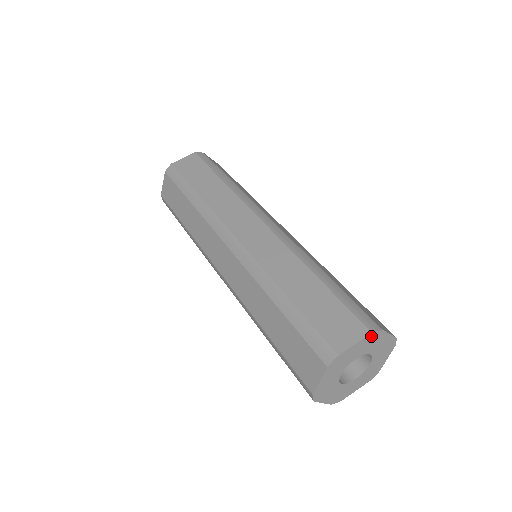
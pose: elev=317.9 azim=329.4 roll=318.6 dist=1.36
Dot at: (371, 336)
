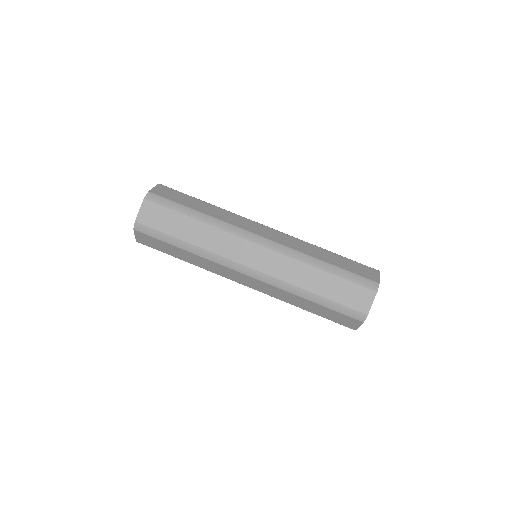
Dot at: (364, 320)
